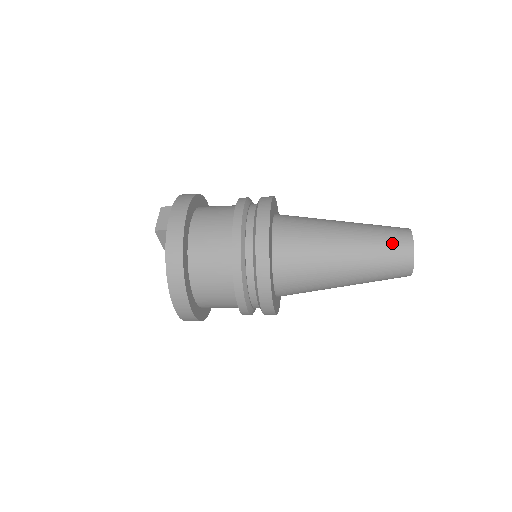
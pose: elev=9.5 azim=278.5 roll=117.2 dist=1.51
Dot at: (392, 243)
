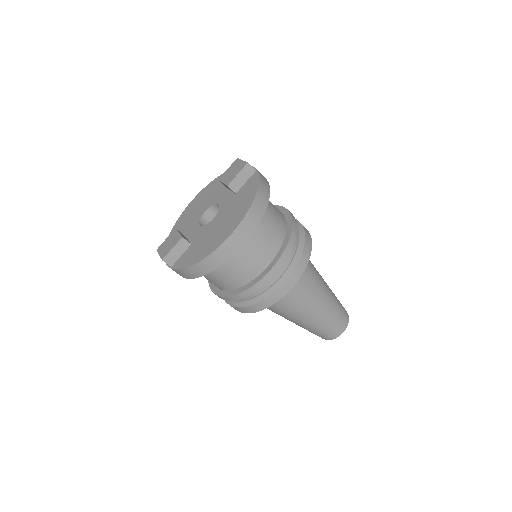
Dot at: occluded
